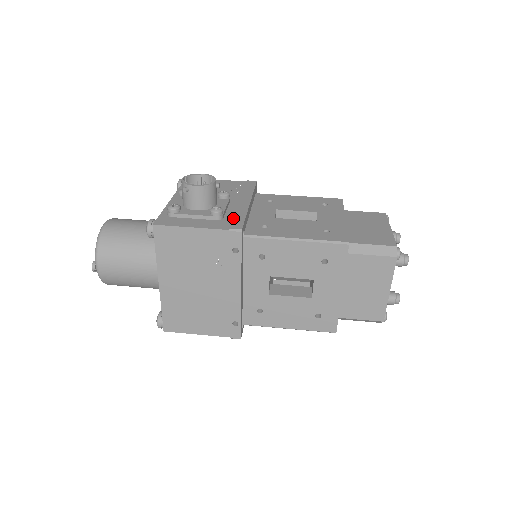
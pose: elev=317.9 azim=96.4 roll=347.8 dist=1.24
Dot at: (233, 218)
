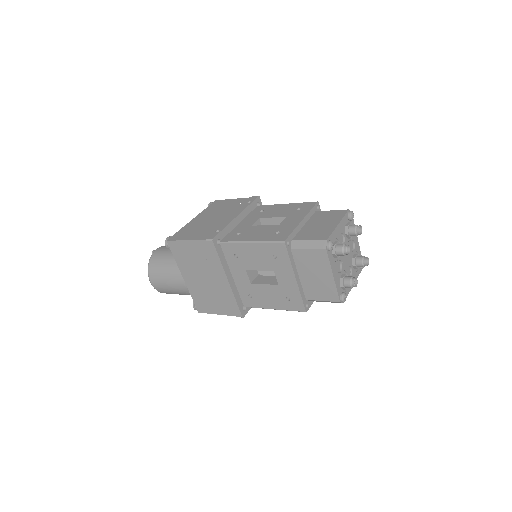
Dot at: occluded
